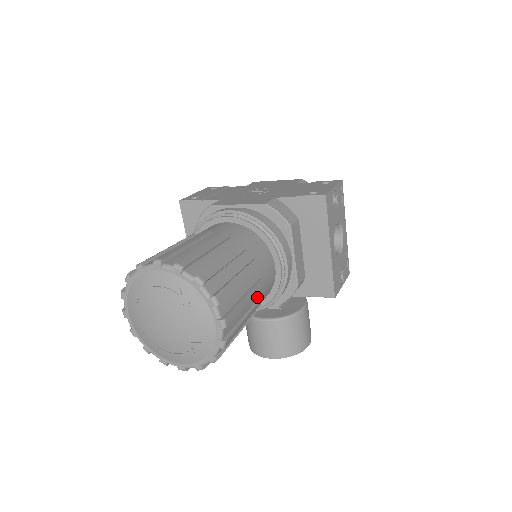
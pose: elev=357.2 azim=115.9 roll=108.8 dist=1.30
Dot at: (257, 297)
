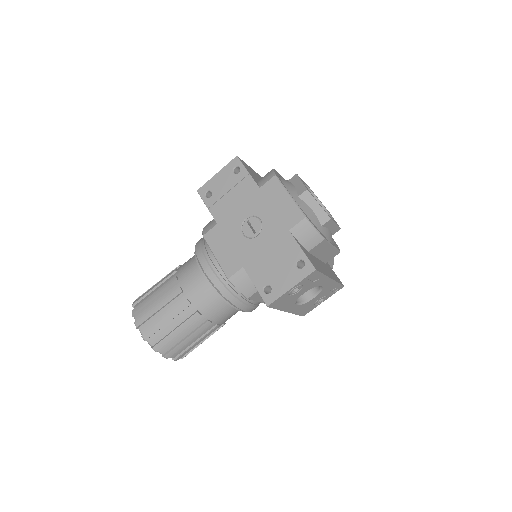
Dot at: (217, 328)
